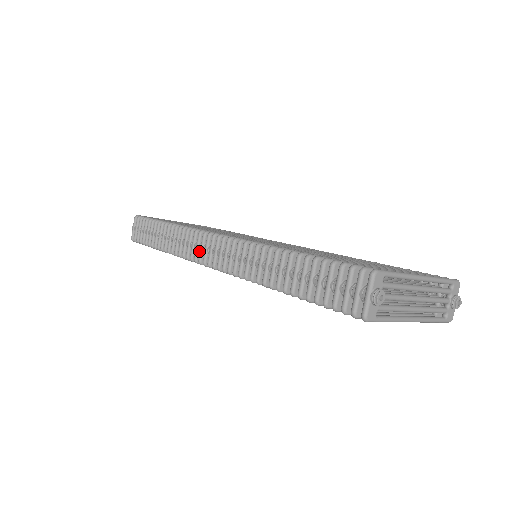
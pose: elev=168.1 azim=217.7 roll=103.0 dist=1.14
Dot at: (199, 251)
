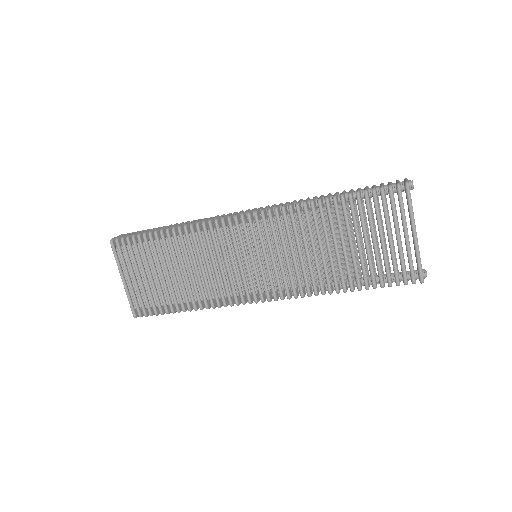
Dot at: occluded
